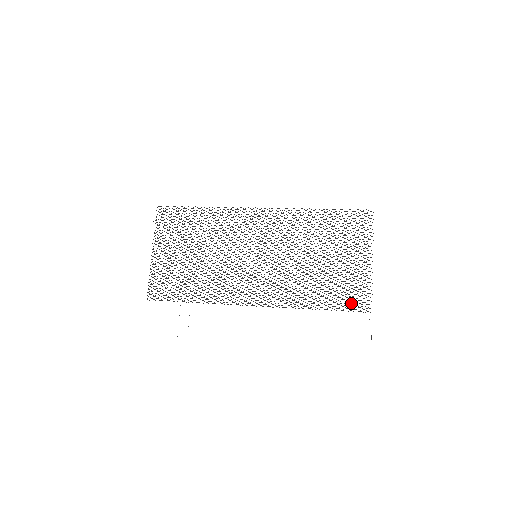
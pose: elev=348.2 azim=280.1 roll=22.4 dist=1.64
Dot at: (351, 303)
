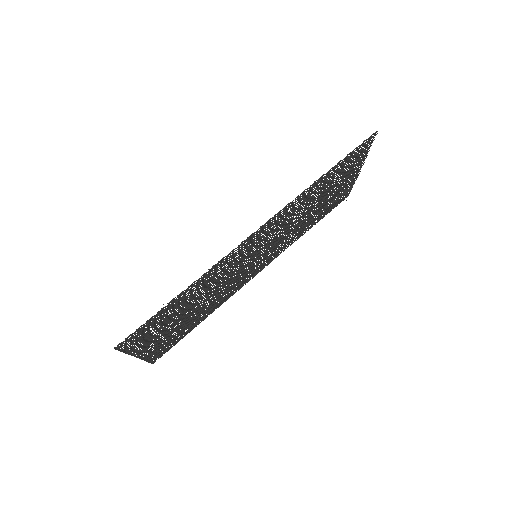
Dot at: (337, 204)
